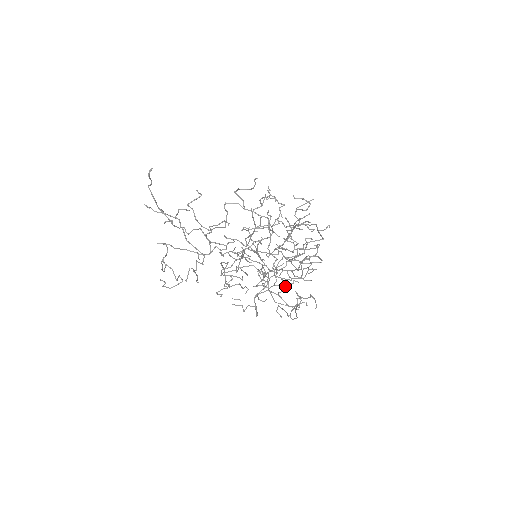
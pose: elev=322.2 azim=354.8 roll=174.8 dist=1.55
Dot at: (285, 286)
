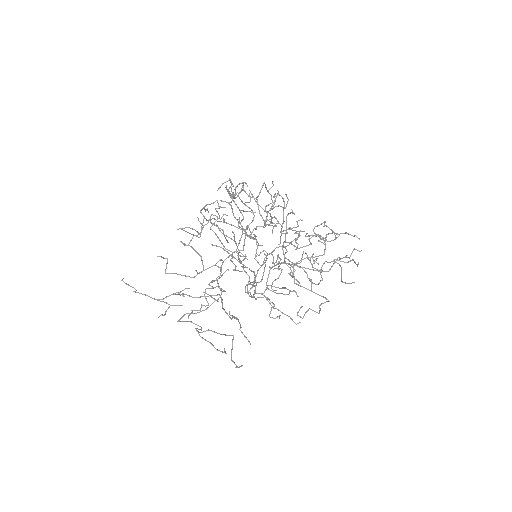
Dot at: (328, 262)
